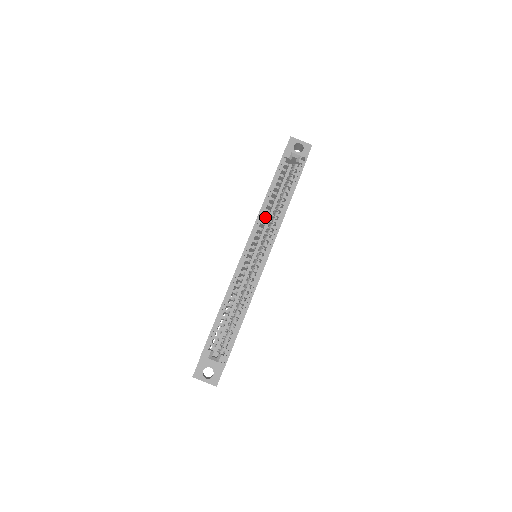
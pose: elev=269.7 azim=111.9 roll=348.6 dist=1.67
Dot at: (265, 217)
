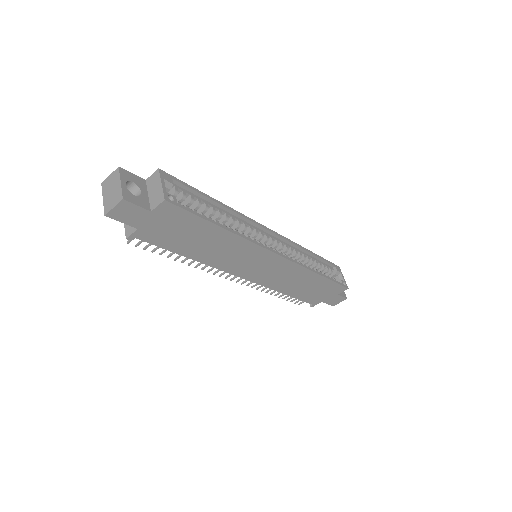
Dot at: (296, 252)
